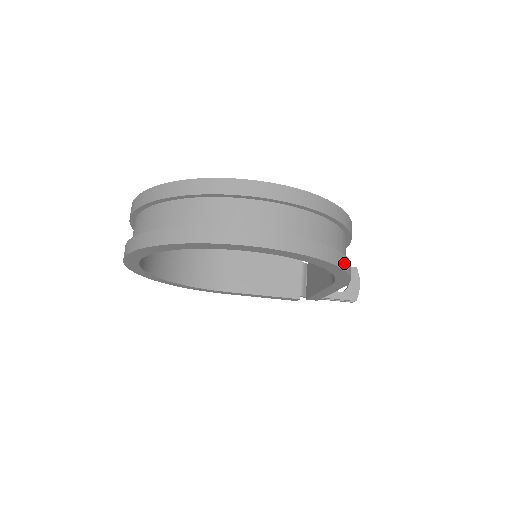
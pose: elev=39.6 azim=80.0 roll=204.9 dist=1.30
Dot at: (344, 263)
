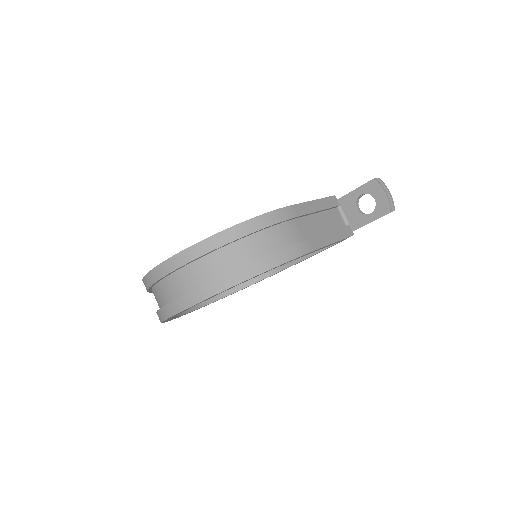
Dot at: (256, 269)
